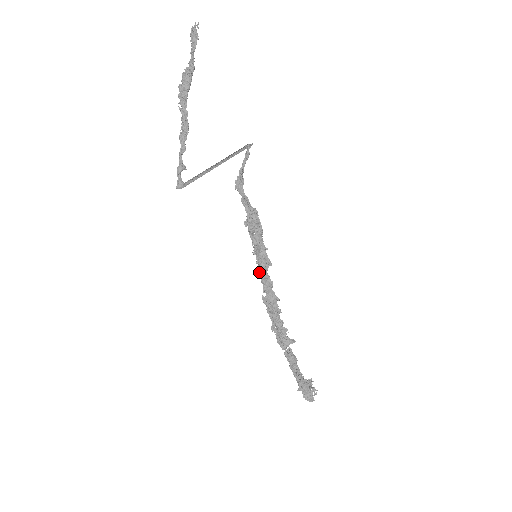
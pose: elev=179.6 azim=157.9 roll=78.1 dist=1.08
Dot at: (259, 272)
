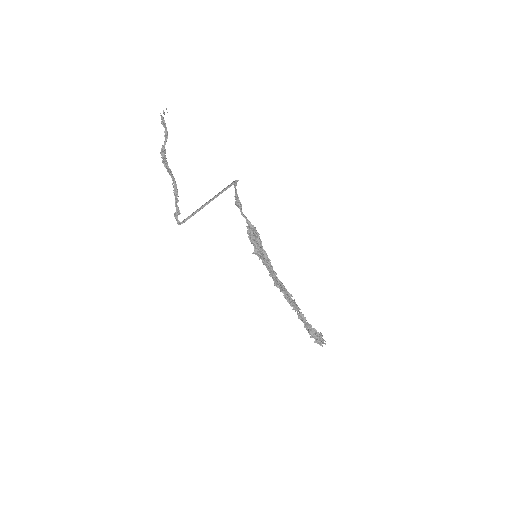
Dot at: (264, 264)
